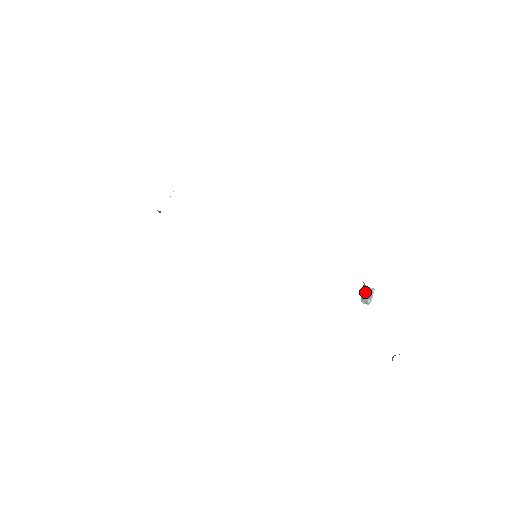
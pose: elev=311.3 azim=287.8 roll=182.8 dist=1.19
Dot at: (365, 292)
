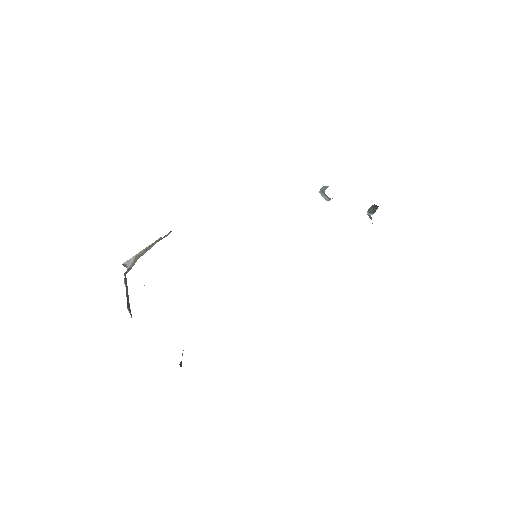
Dot at: (330, 199)
